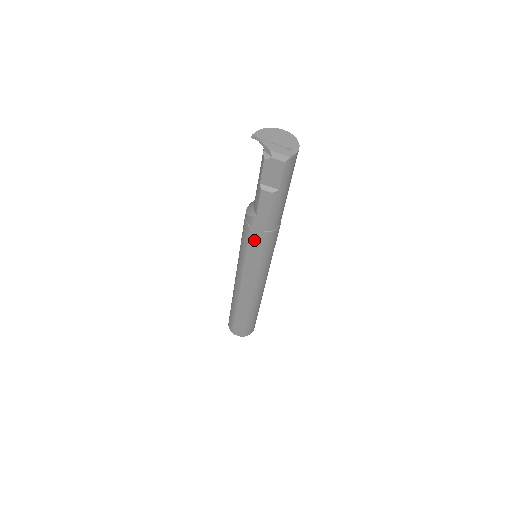
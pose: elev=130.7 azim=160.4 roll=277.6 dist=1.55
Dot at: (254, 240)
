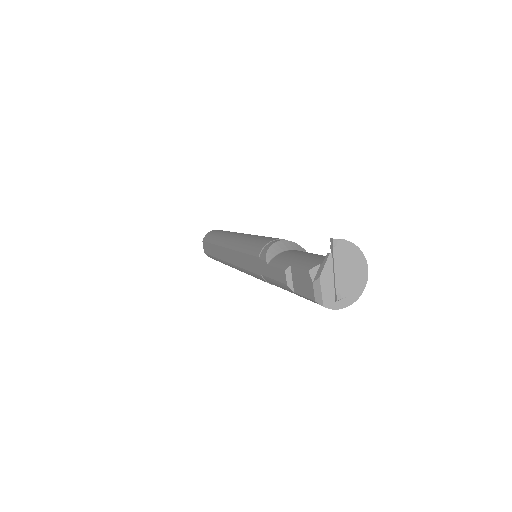
Dot at: (253, 262)
